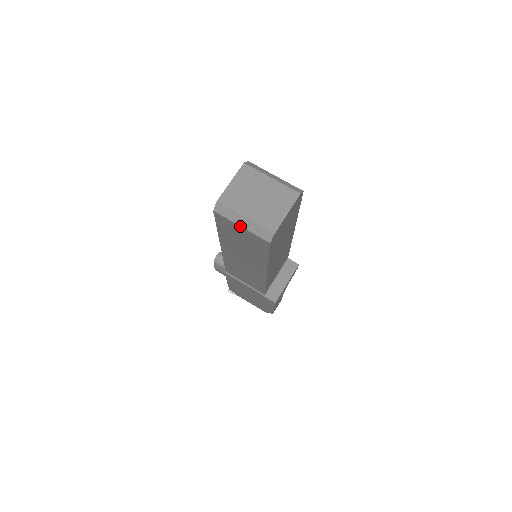
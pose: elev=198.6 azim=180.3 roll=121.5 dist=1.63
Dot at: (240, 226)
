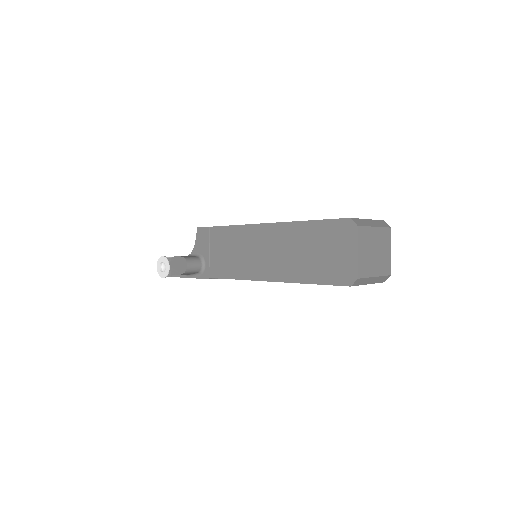
Dot at: occluded
